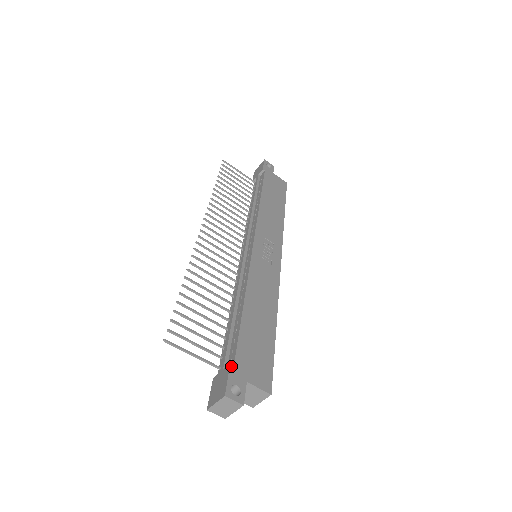
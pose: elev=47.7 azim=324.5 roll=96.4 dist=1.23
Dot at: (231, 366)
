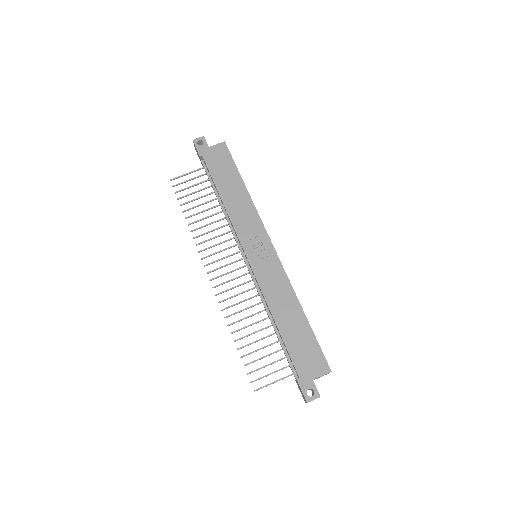
Dot at: (298, 380)
